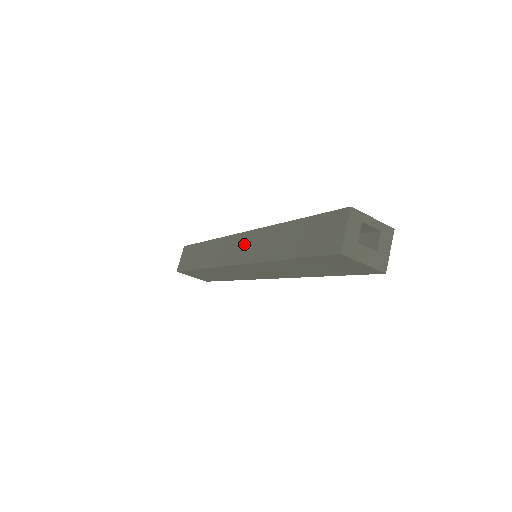
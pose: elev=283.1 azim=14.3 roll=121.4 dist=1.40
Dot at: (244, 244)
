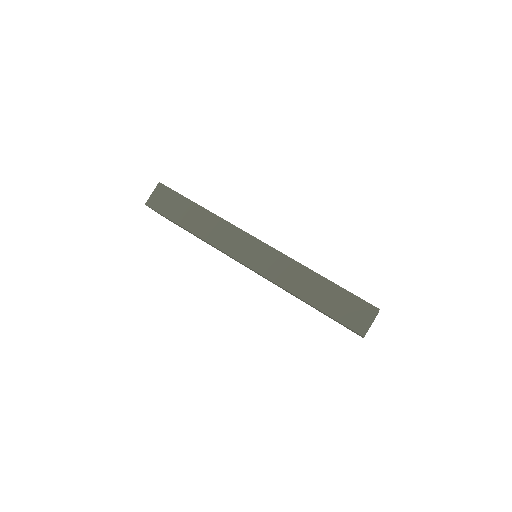
Dot at: (262, 254)
